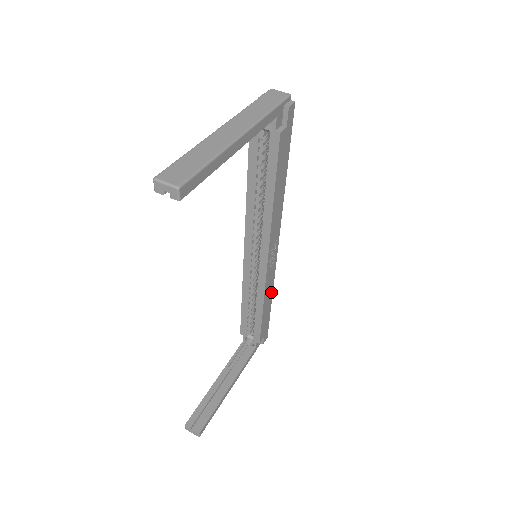
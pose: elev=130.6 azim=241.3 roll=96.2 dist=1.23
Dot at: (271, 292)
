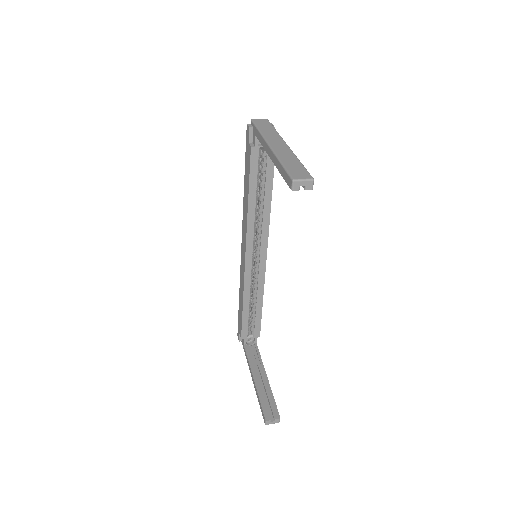
Dot at: occluded
